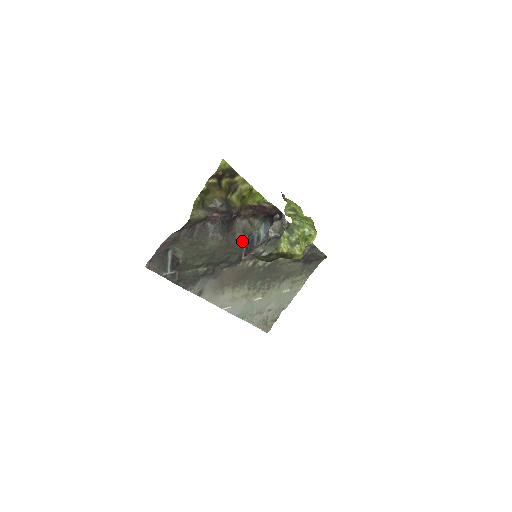
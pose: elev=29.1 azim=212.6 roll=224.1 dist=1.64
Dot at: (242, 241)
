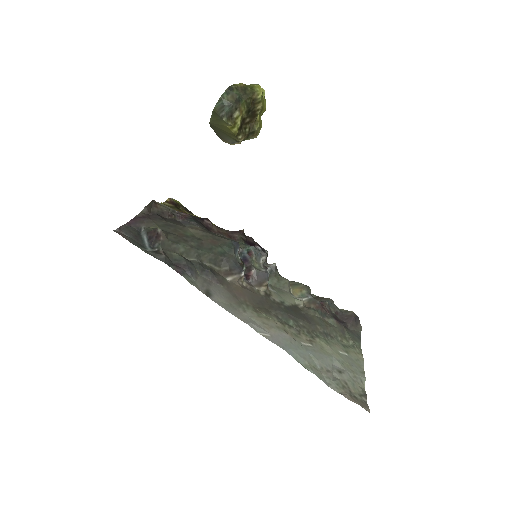
Dot at: (229, 240)
